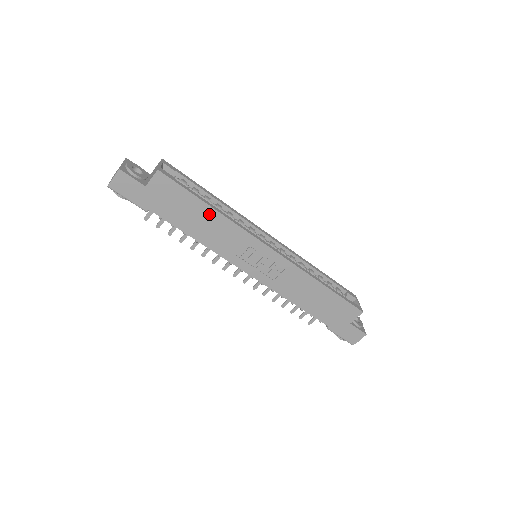
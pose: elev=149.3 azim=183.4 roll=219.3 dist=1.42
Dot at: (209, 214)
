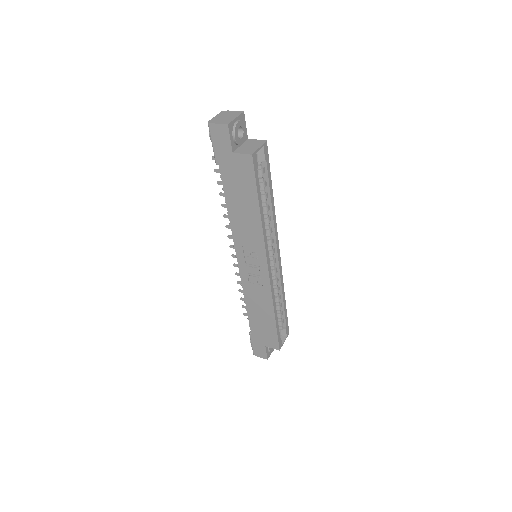
Dot at: (254, 212)
